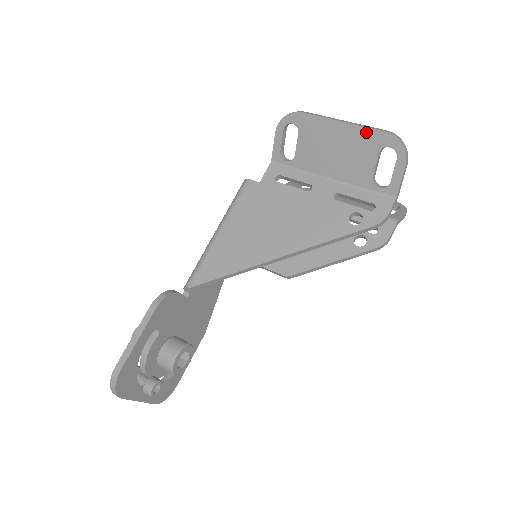
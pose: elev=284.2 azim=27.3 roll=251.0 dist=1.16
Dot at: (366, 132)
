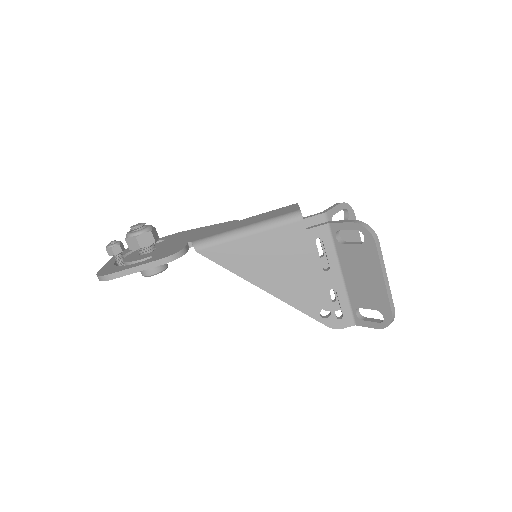
Dot at: (385, 299)
